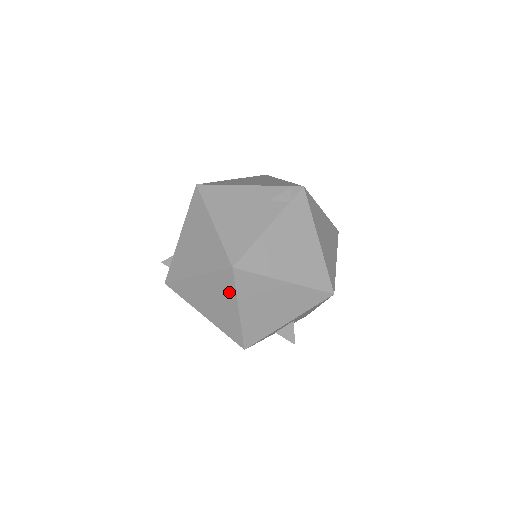
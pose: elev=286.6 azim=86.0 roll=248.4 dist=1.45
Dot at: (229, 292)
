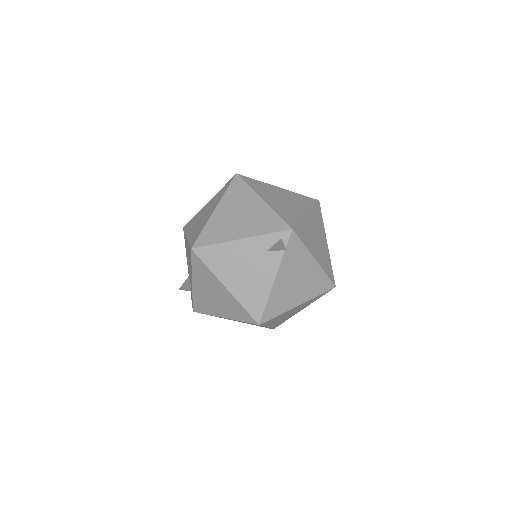
Dot at: occluded
